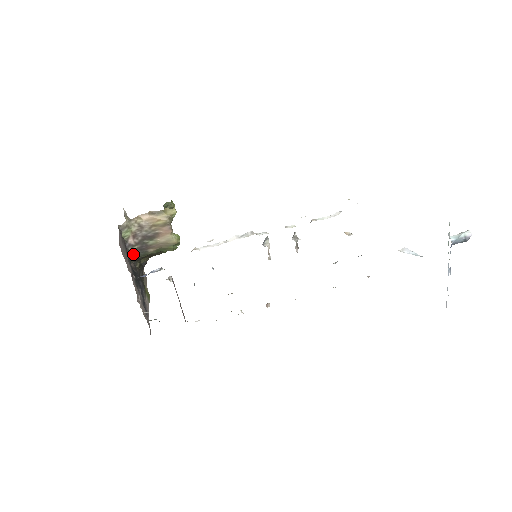
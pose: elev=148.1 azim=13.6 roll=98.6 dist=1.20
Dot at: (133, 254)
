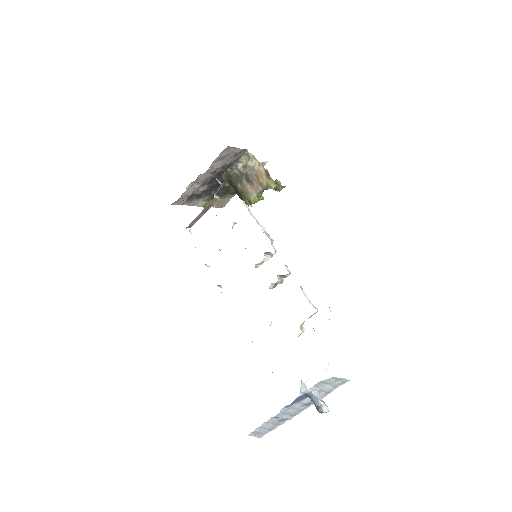
Dot at: (231, 172)
